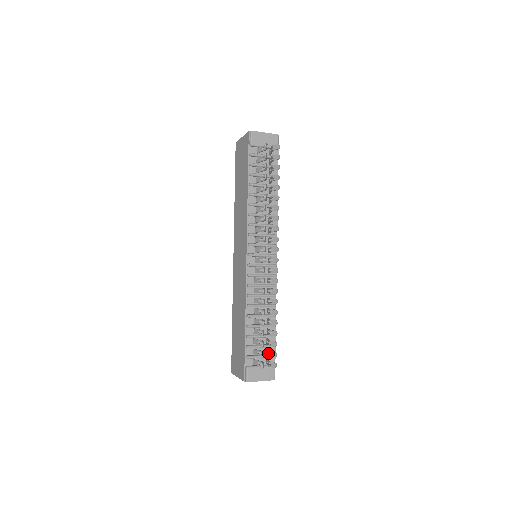
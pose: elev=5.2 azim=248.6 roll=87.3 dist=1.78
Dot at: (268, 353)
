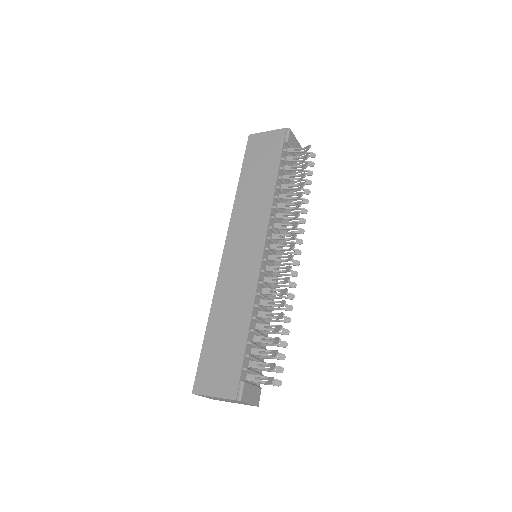
Dot at: occluded
